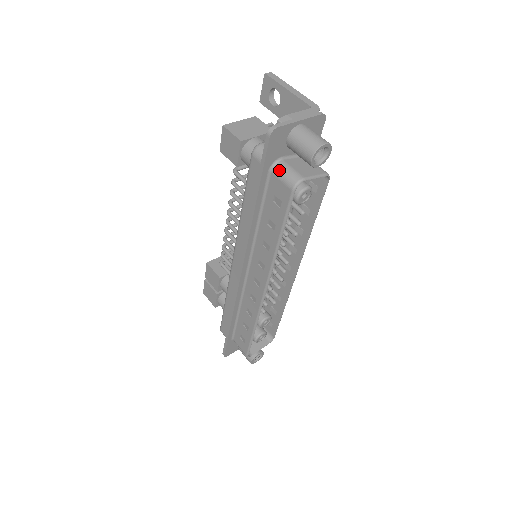
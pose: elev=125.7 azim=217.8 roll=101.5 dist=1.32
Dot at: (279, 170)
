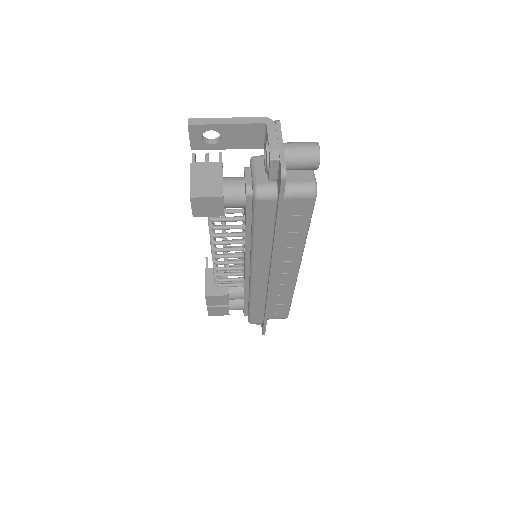
Dot at: (291, 193)
